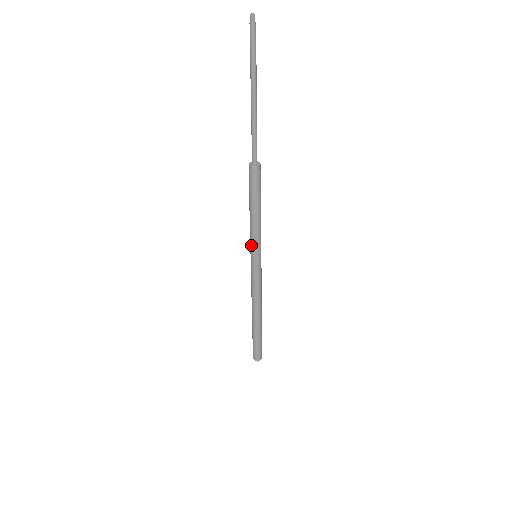
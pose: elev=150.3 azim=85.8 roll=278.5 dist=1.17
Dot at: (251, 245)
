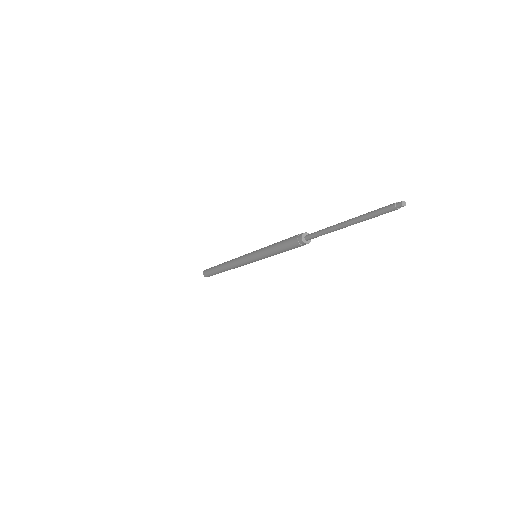
Dot at: (260, 258)
